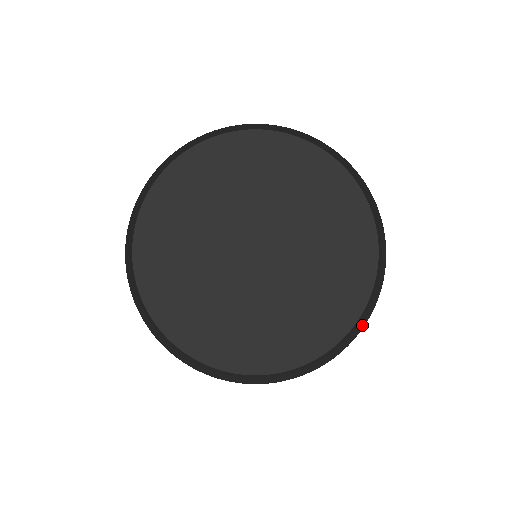
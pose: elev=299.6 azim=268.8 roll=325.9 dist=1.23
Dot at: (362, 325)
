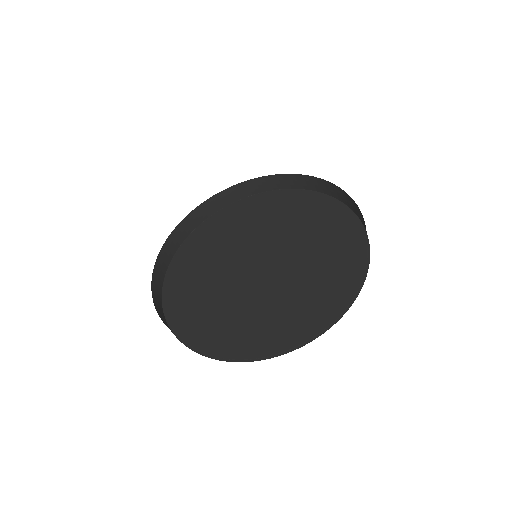
Dot at: occluded
